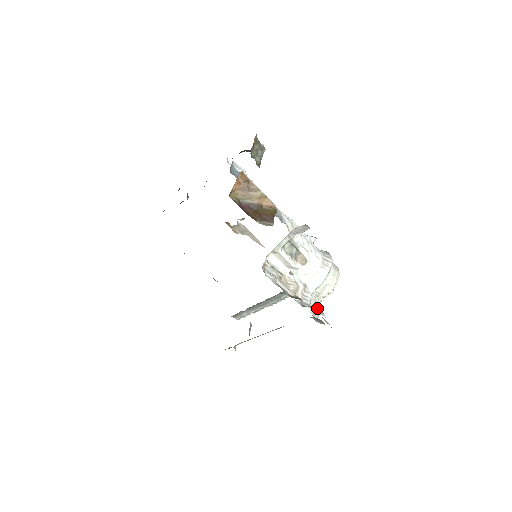
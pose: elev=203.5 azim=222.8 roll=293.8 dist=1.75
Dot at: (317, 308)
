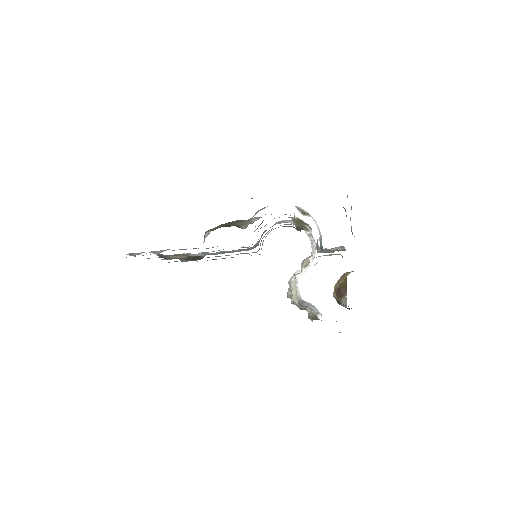
Dot at: occluded
